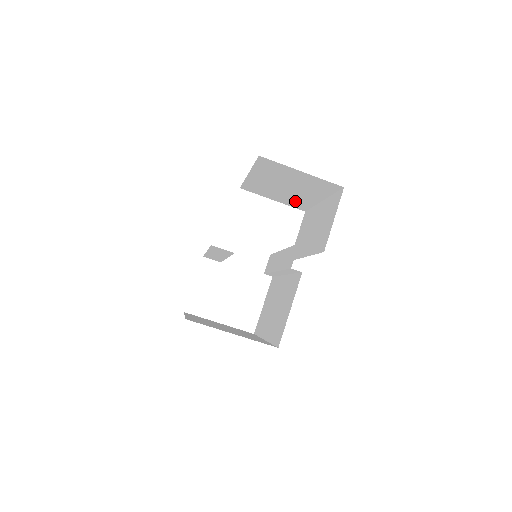
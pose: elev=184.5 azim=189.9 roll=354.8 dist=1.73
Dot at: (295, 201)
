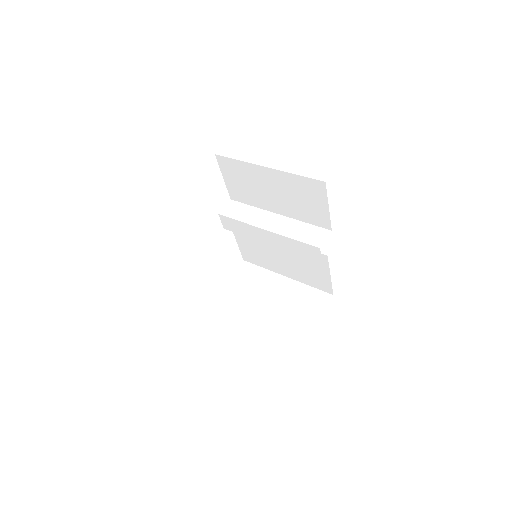
Dot at: occluded
